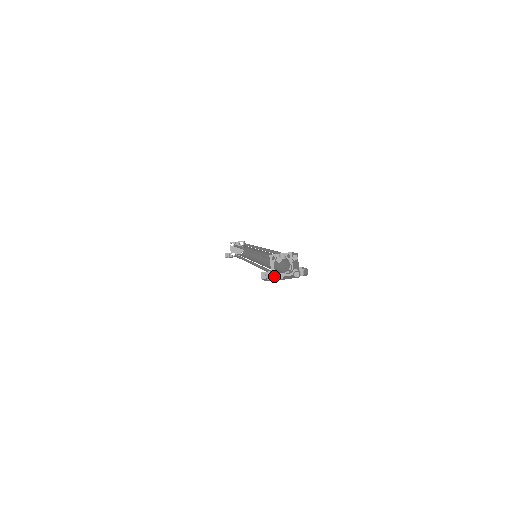
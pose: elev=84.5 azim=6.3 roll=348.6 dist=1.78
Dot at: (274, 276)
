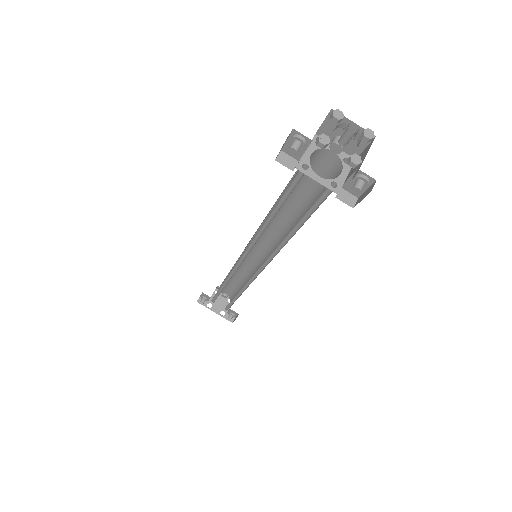
Dot at: (301, 168)
